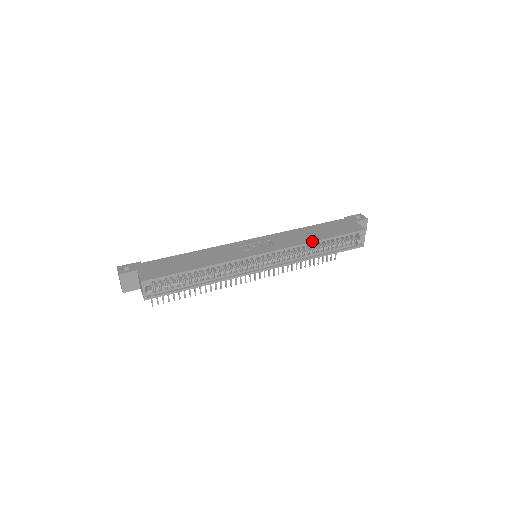
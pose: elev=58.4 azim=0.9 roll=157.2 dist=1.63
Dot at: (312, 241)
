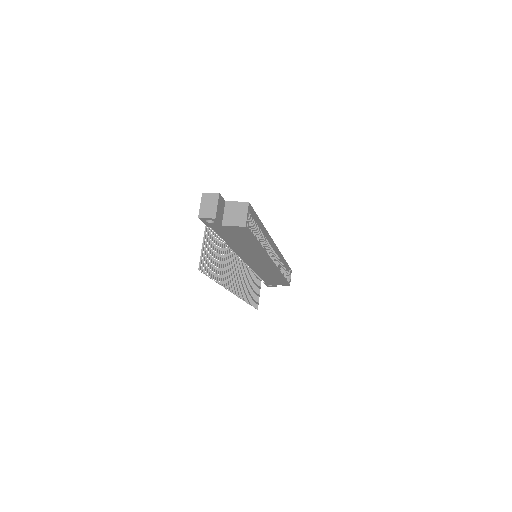
Dot at: (283, 257)
